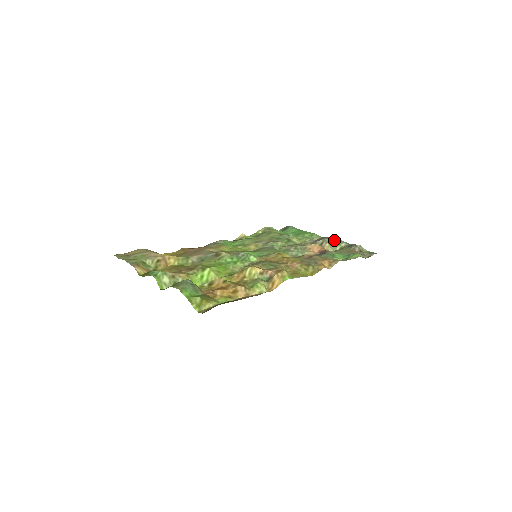
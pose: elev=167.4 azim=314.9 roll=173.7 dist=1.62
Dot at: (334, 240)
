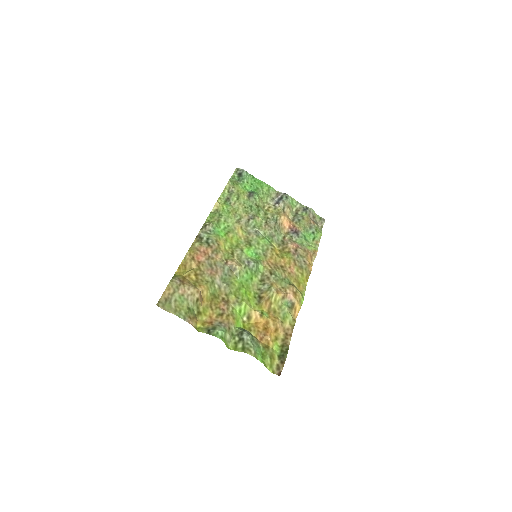
Dot at: (290, 200)
